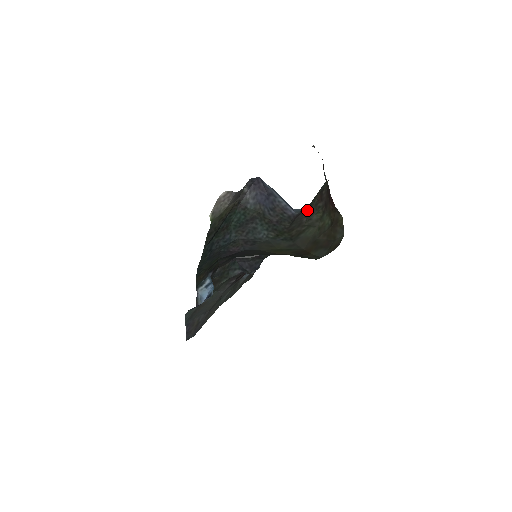
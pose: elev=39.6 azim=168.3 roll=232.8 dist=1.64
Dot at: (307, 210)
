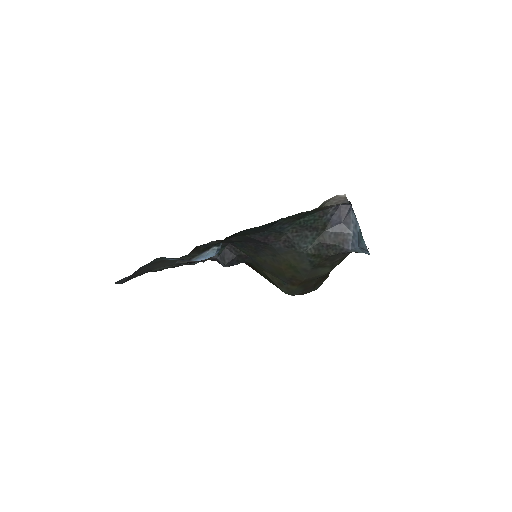
Dot at: occluded
